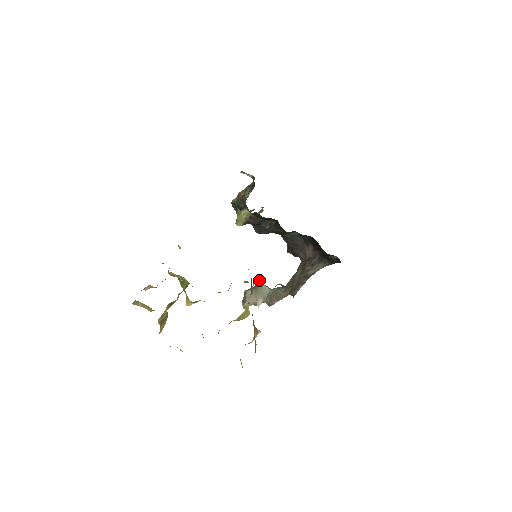
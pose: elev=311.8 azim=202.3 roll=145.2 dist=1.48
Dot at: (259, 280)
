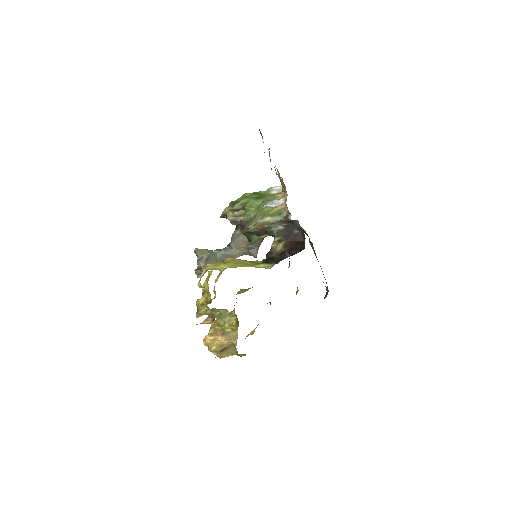
Dot at: (209, 252)
